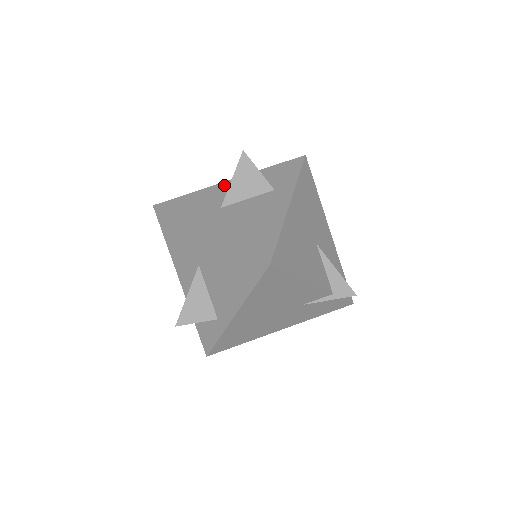
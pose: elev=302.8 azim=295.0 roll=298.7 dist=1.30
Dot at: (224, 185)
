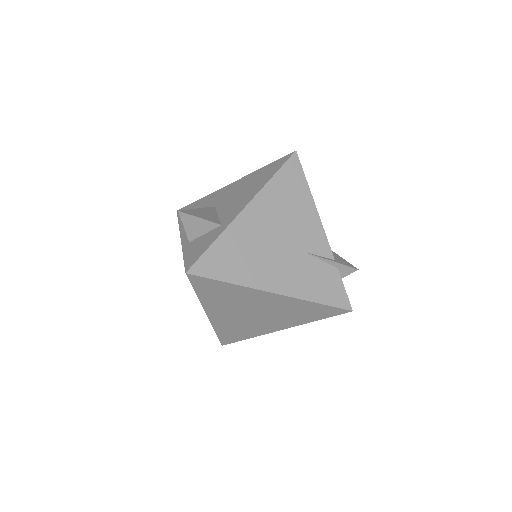
Dot at: occluded
